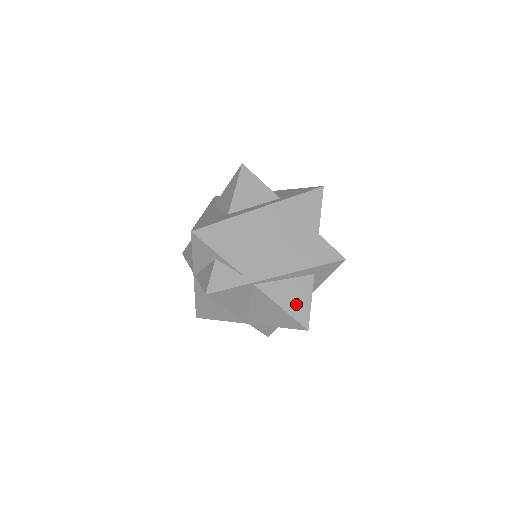
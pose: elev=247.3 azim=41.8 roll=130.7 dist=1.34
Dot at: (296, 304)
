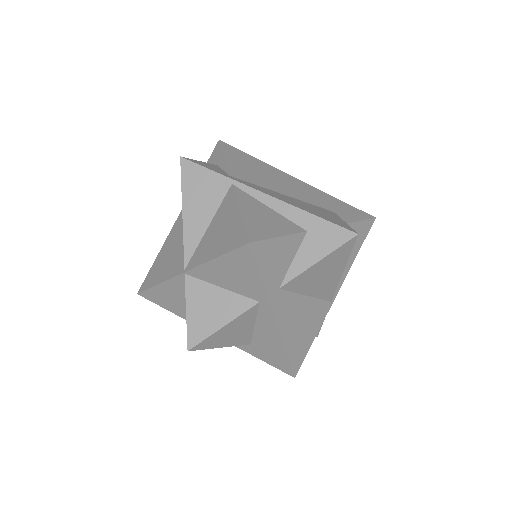
Dot at: (260, 223)
